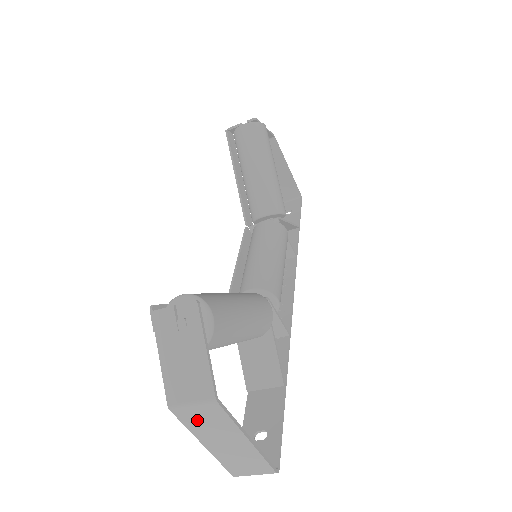
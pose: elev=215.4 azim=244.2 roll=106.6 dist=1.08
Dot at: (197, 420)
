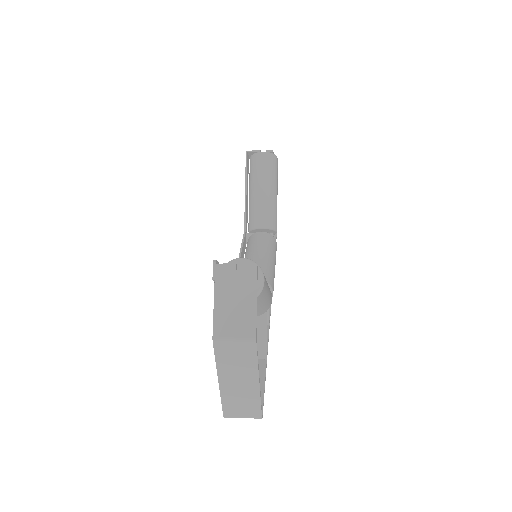
Dot at: (229, 355)
